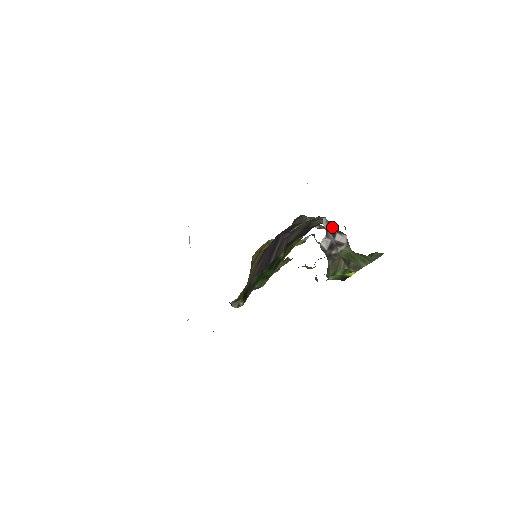
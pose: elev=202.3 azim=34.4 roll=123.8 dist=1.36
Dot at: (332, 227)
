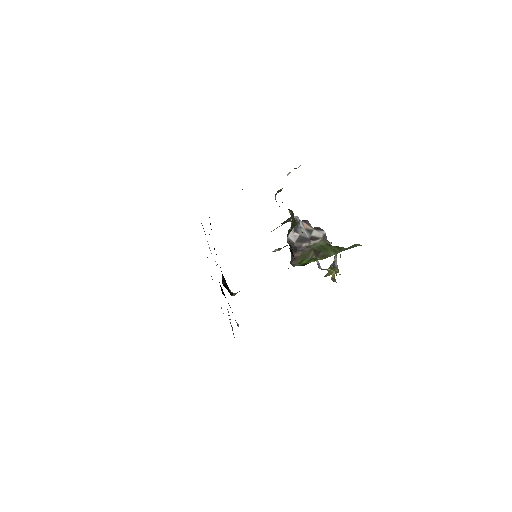
Dot at: (307, 225)
